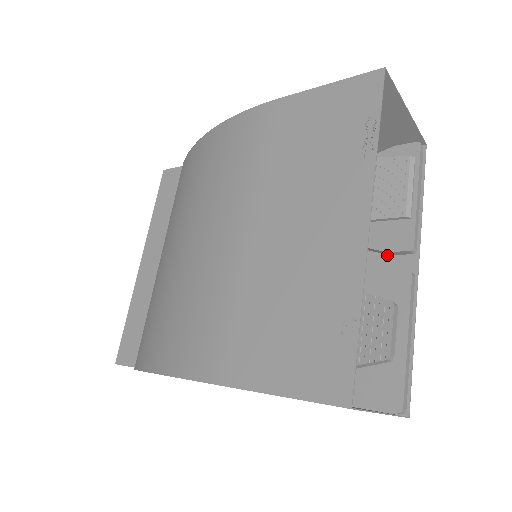
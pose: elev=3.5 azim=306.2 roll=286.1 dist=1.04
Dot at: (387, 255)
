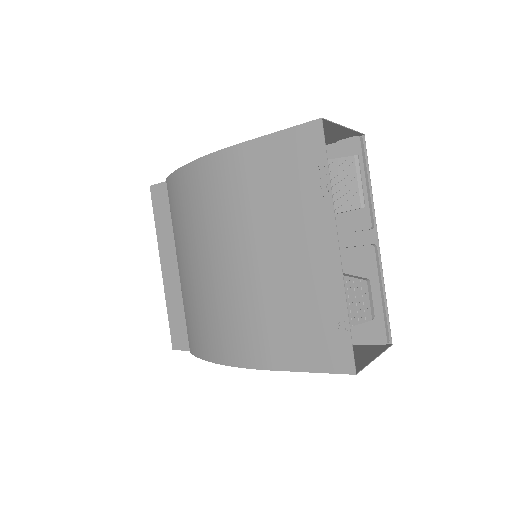
Dot at: (353, 232)
